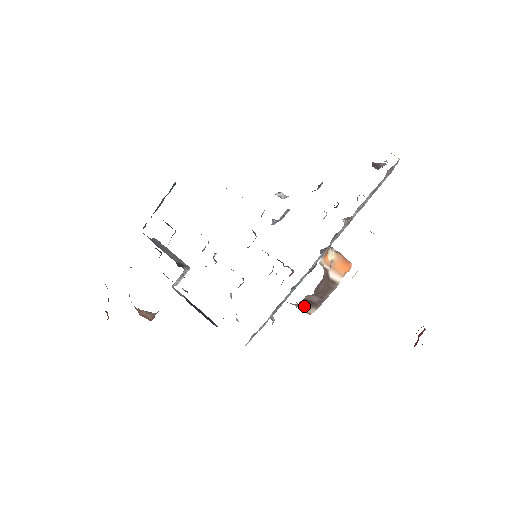
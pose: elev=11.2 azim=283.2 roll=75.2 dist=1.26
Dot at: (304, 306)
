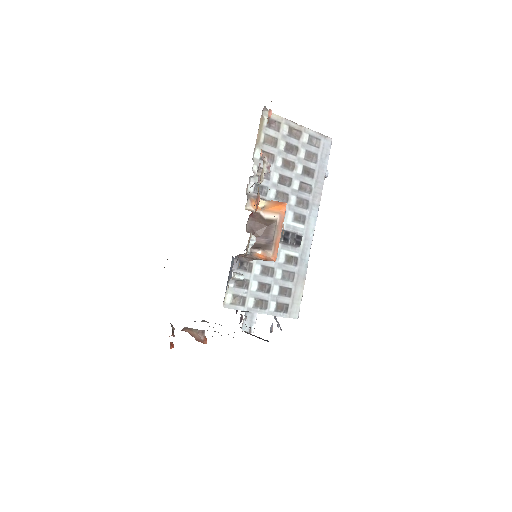
Dot at: (260, 253)
